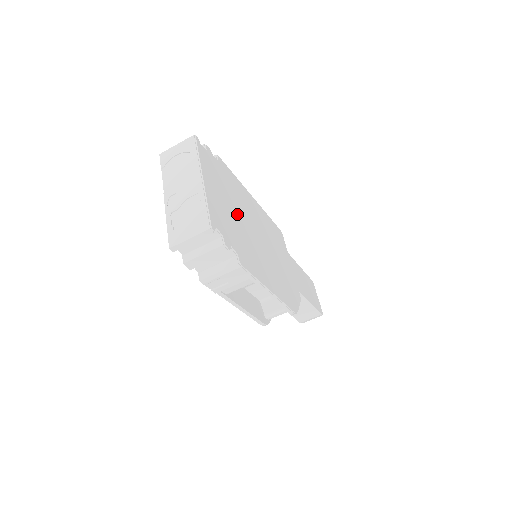
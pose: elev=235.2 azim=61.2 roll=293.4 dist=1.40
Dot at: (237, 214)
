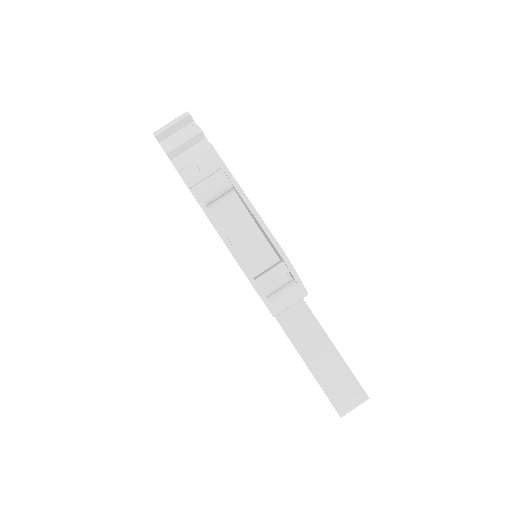
Dot at: occluded
